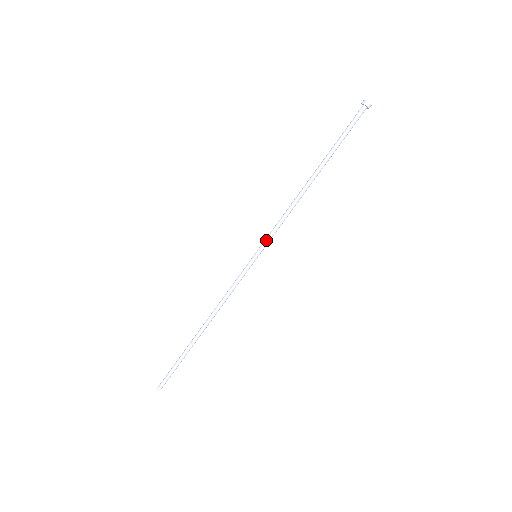
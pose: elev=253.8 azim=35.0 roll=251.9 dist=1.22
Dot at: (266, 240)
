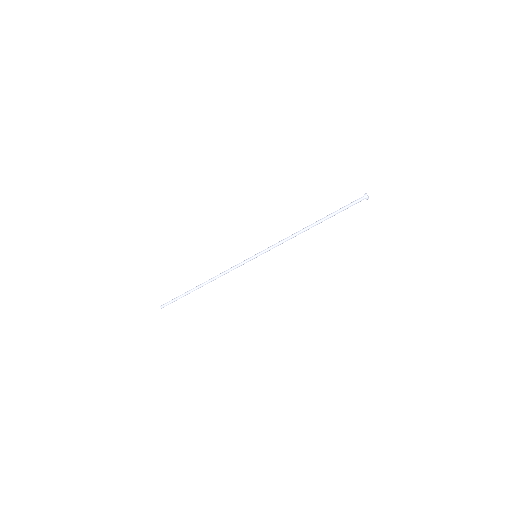
Dot at: (266, 250)
